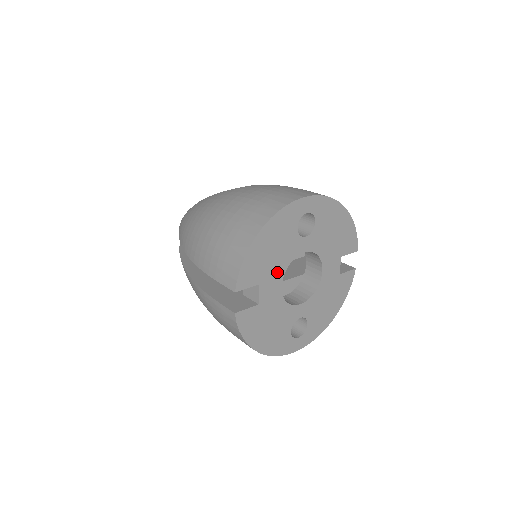
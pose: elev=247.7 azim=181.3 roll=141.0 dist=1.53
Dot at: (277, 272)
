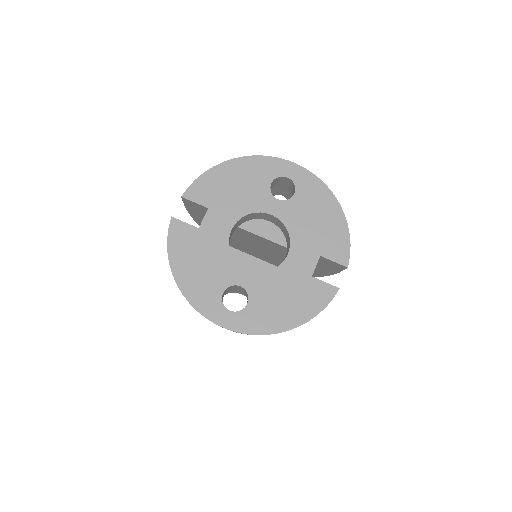
Dot at: (232, 211)
